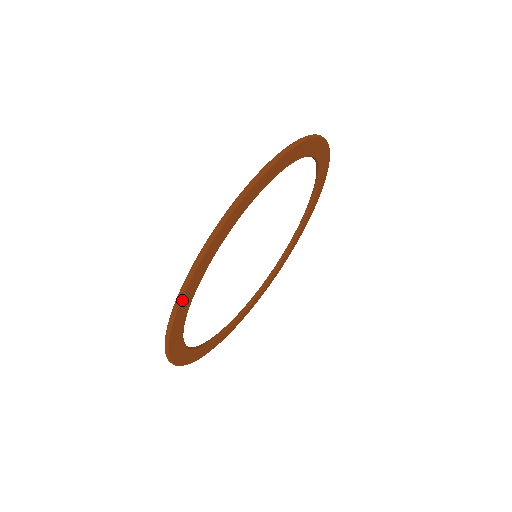
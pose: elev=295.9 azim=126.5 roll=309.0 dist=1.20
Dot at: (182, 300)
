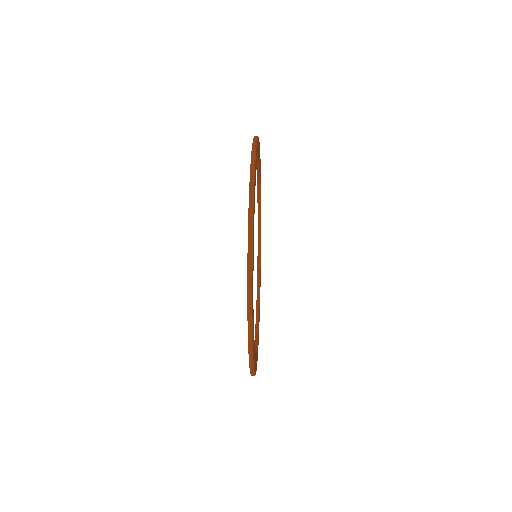
Dot at: (252, 267)
